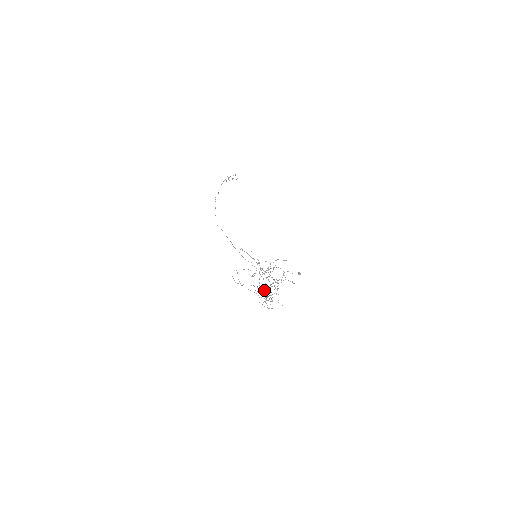
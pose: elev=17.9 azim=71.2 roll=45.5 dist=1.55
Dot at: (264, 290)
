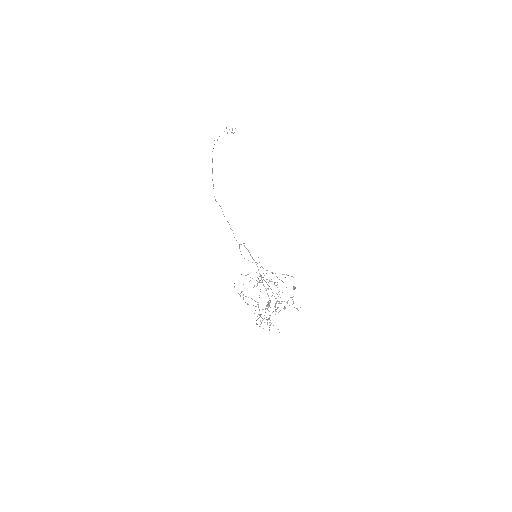
Dot at: occluded
